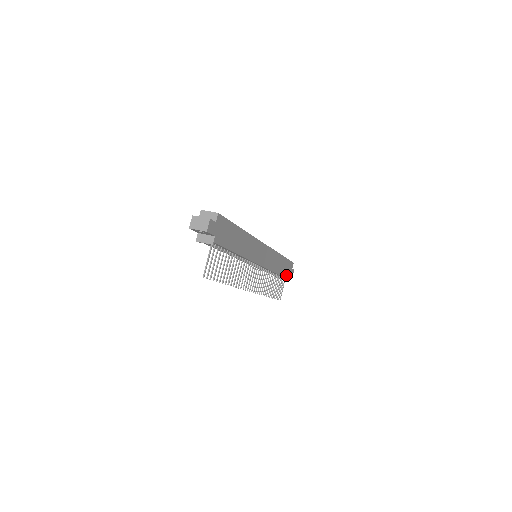
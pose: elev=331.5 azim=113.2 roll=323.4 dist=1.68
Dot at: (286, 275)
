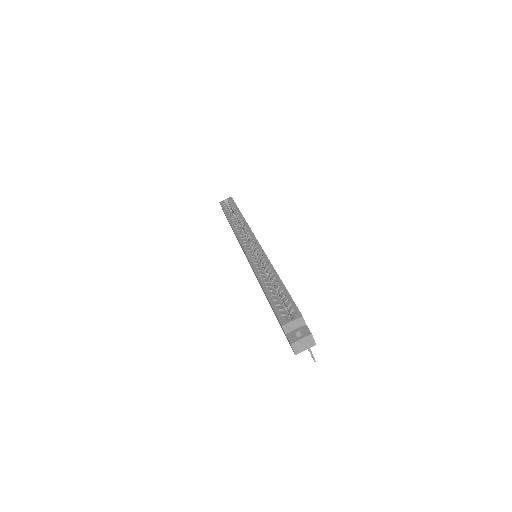
Dot at: occluded
